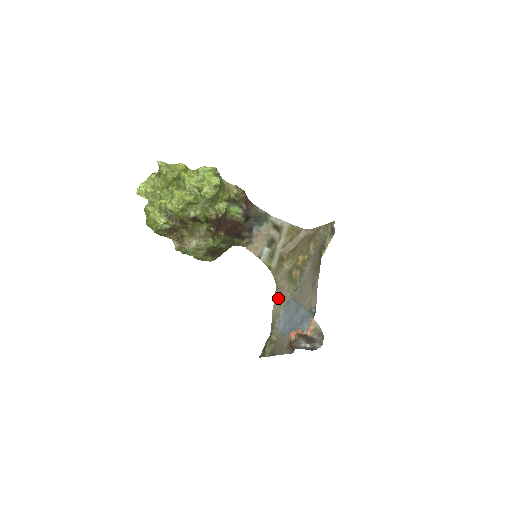
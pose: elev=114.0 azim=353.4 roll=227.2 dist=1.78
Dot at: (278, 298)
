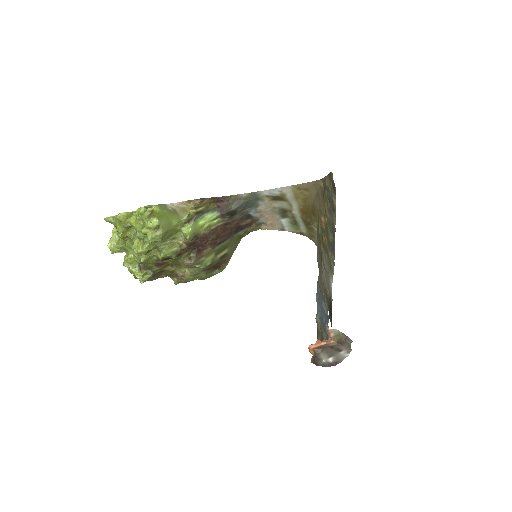
Dot at: (322, 267)
